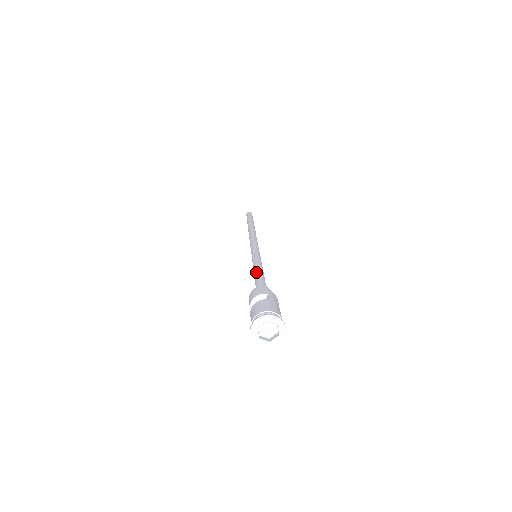
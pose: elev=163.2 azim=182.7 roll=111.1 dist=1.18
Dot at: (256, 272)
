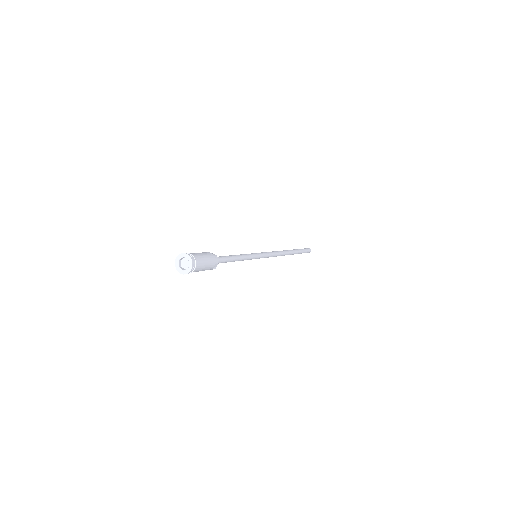
Dot at: occluded
